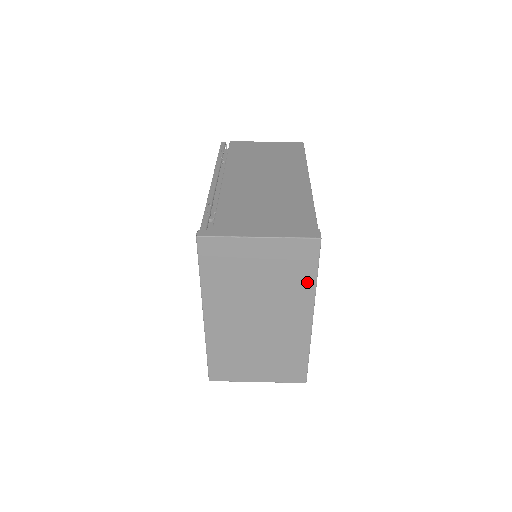
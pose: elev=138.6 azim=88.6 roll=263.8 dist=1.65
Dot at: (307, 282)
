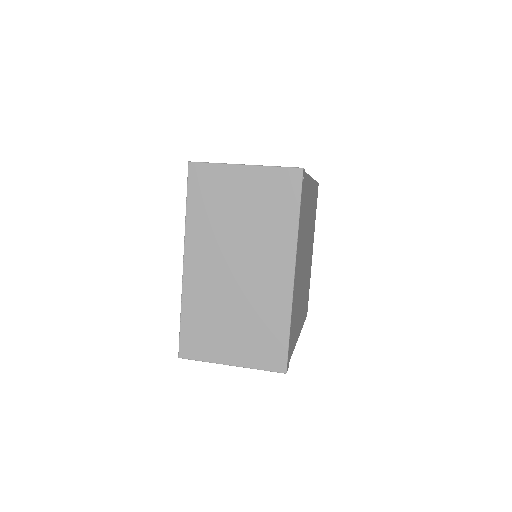
Dot at: (289, 221)
